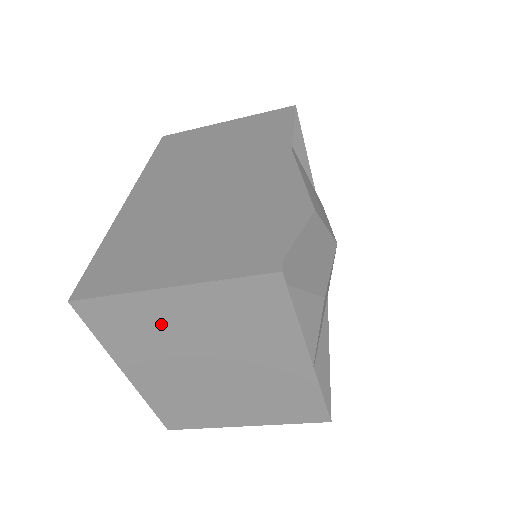
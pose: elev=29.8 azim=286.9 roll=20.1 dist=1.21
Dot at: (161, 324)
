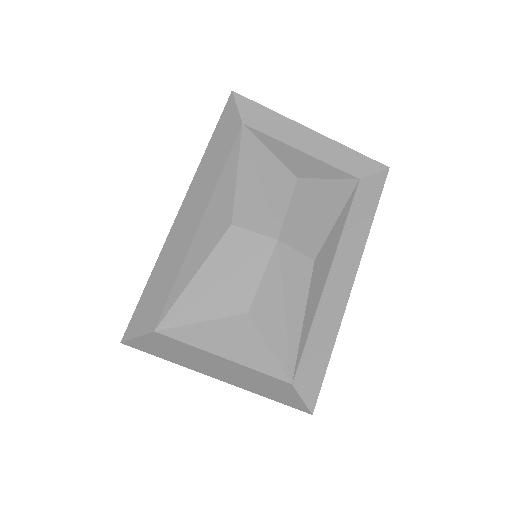
Dot at: occluded
